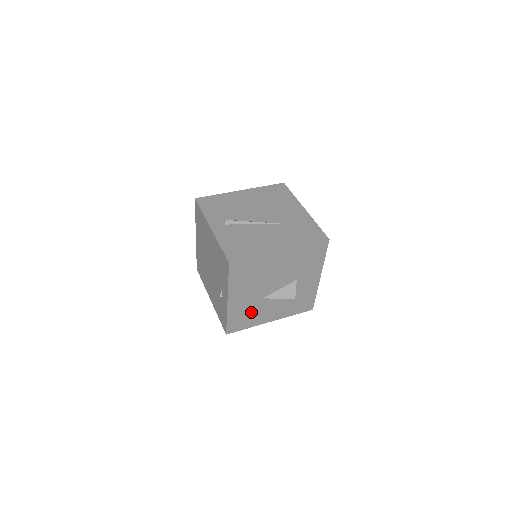
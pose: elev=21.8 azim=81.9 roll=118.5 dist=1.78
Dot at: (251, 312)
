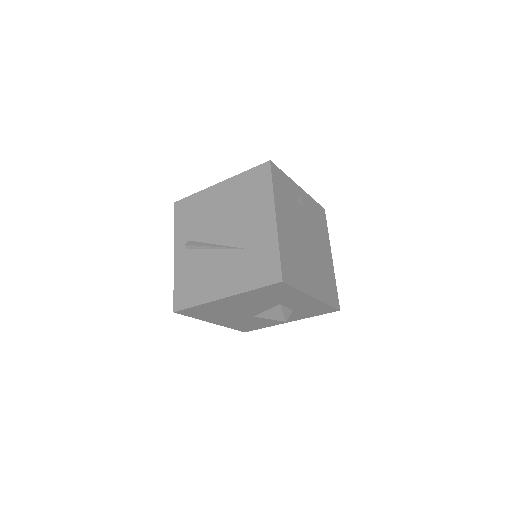
Dot at: (253, 322)
